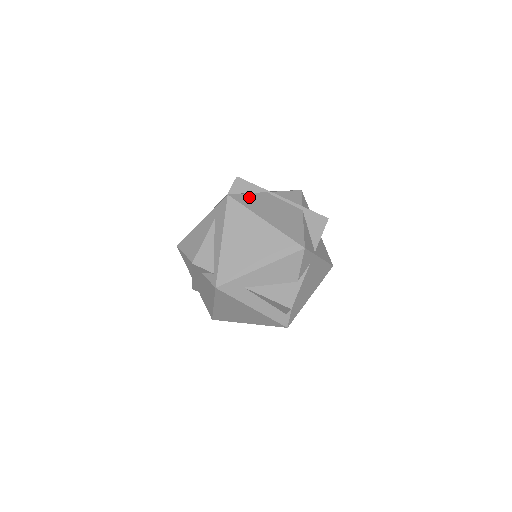
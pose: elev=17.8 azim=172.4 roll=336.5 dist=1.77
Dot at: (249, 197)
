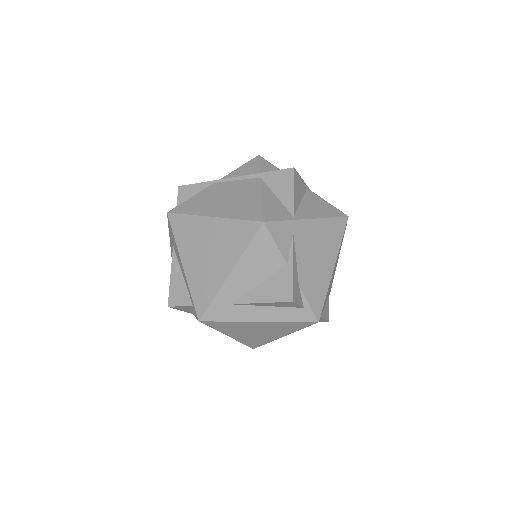
Dot at: (192, 201)
